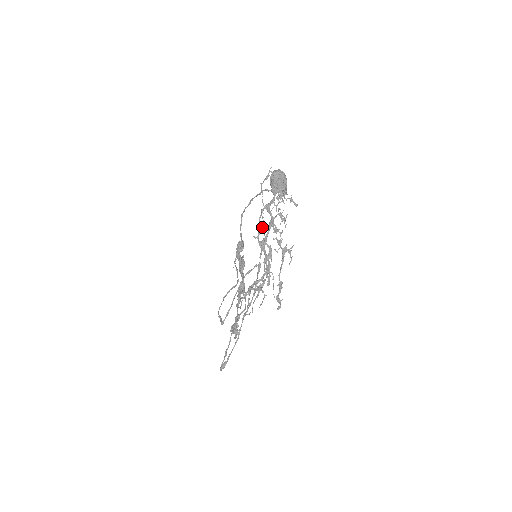
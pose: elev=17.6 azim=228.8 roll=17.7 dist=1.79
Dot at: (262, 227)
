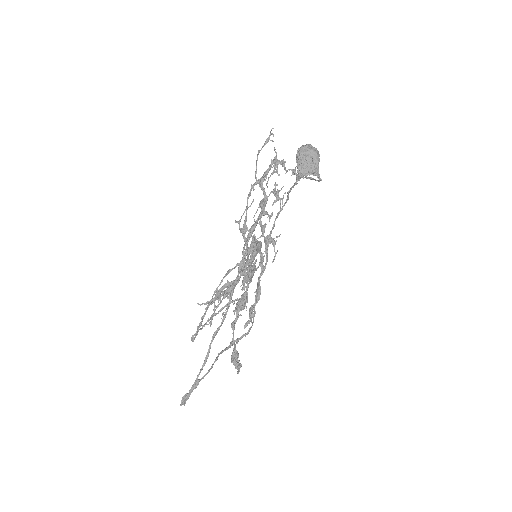
Dot at: (246, 207)
